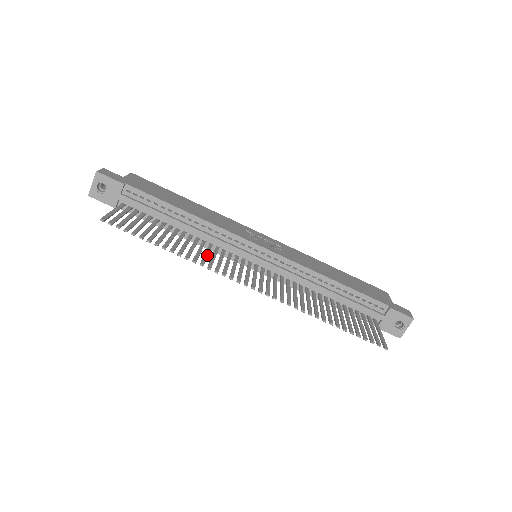
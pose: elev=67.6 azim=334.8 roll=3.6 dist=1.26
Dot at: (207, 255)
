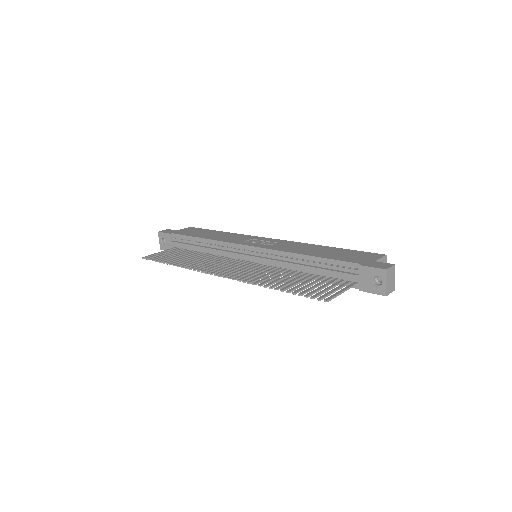
Dot at: (205, 263)
